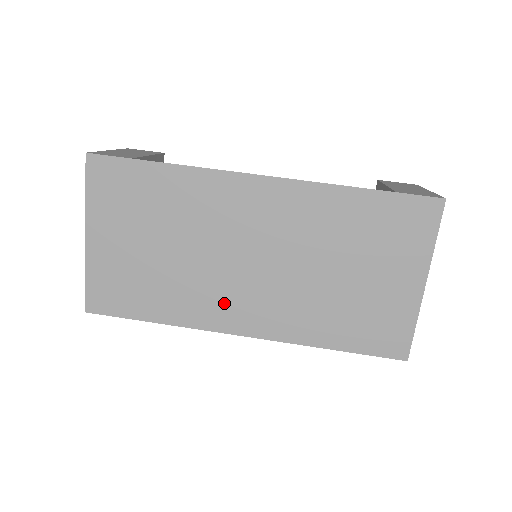
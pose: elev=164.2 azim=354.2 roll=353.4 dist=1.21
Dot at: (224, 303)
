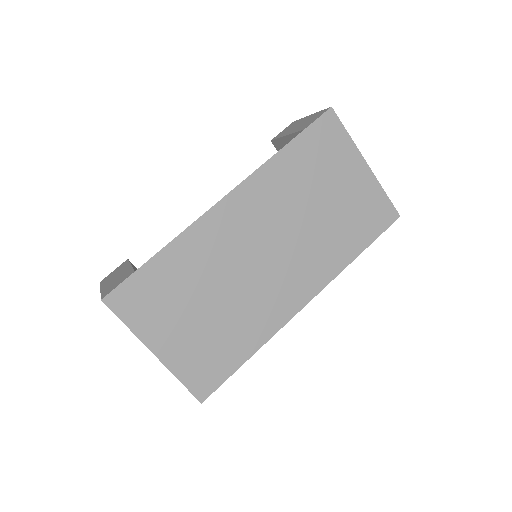
Dot at: (278, 297)
